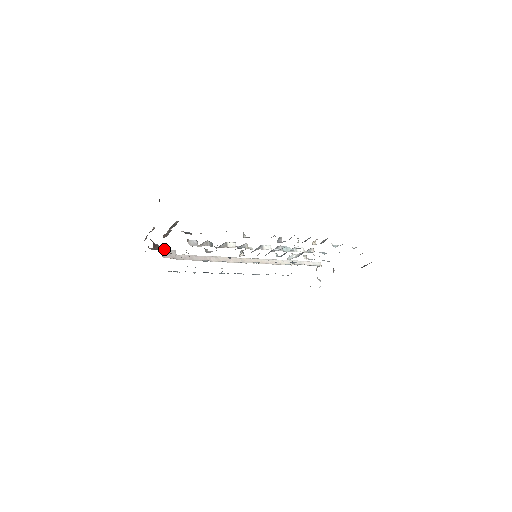
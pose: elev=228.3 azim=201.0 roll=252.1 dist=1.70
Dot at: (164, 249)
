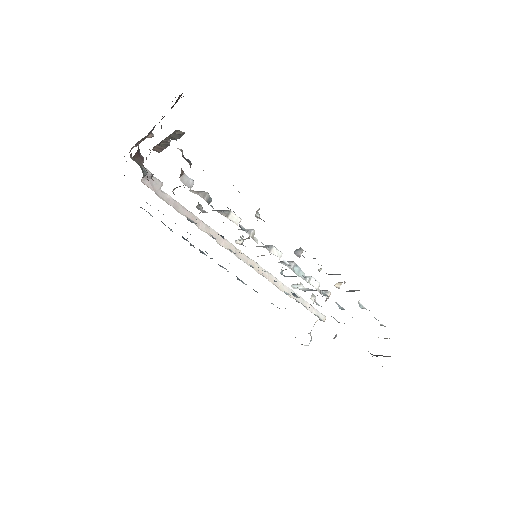
Dot at: (150, 172)
